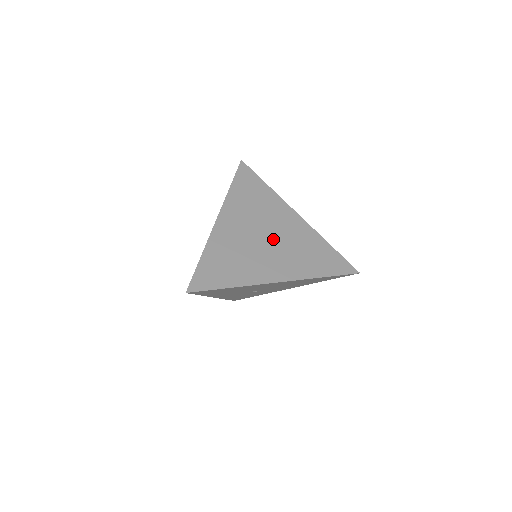
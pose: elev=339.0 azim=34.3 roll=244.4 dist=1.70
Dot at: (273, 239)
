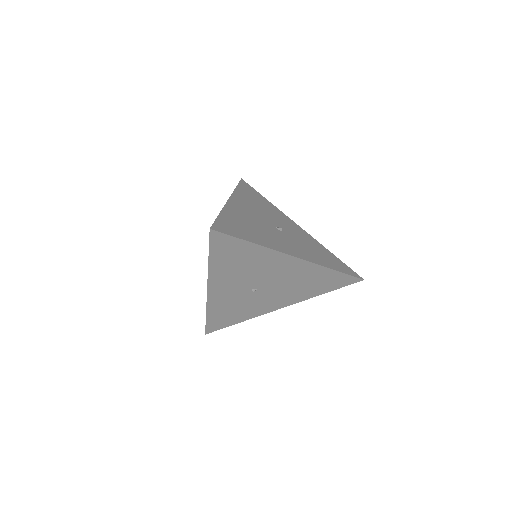
Dot at: (282, 230)
